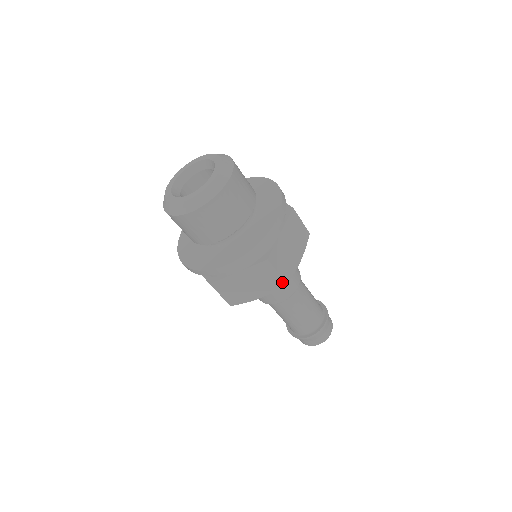
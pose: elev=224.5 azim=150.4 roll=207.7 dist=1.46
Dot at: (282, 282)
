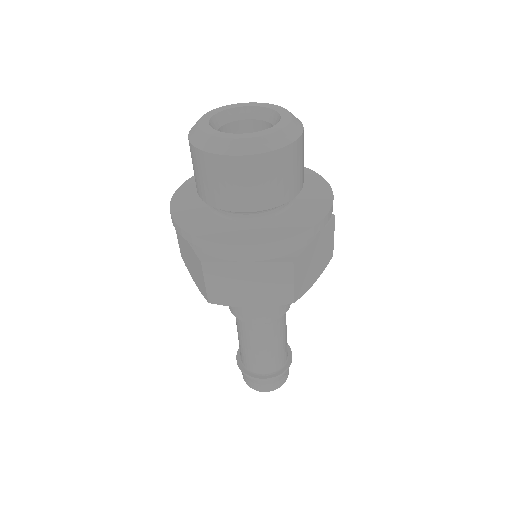
Dot at: (331, 253)
